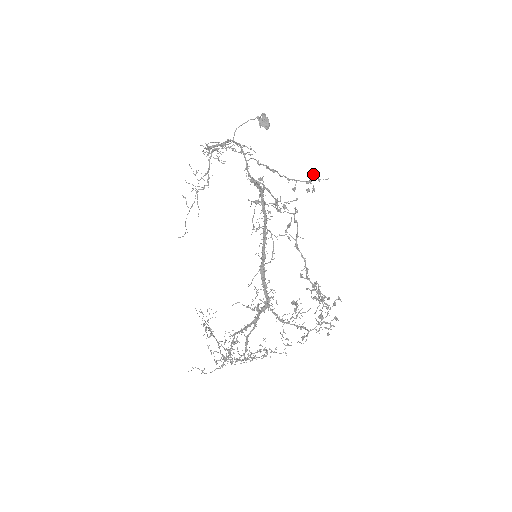
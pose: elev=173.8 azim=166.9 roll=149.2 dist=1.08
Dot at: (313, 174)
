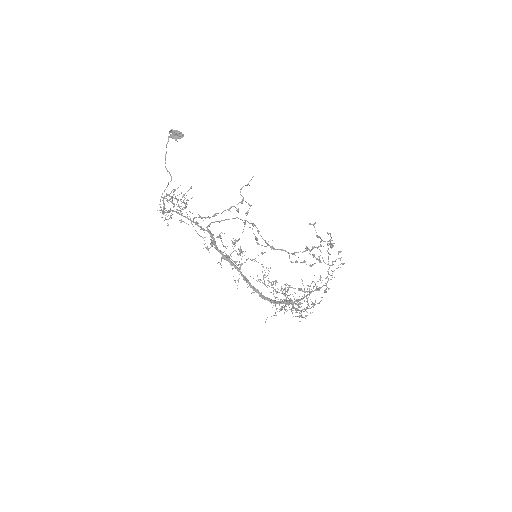
Dot at: (240, 191)
